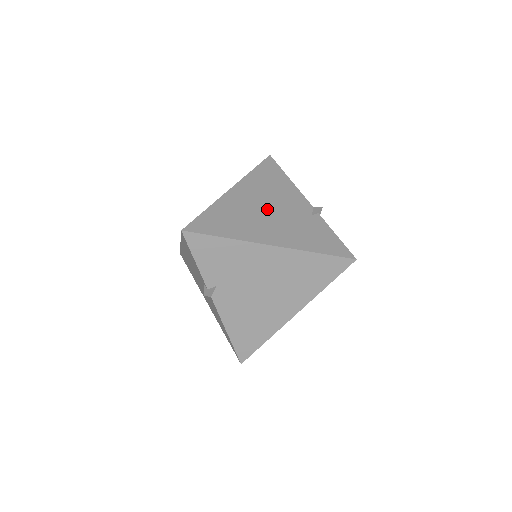
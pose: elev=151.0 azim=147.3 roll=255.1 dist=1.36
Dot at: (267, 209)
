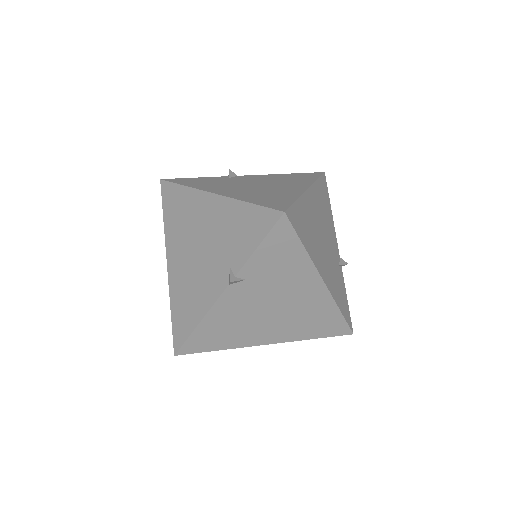
Dot at: (323, 235)
